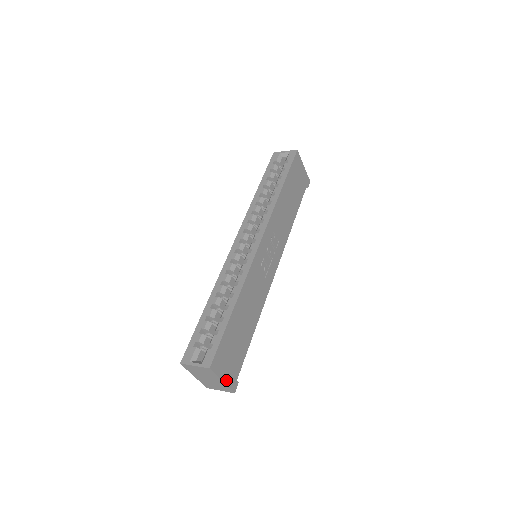
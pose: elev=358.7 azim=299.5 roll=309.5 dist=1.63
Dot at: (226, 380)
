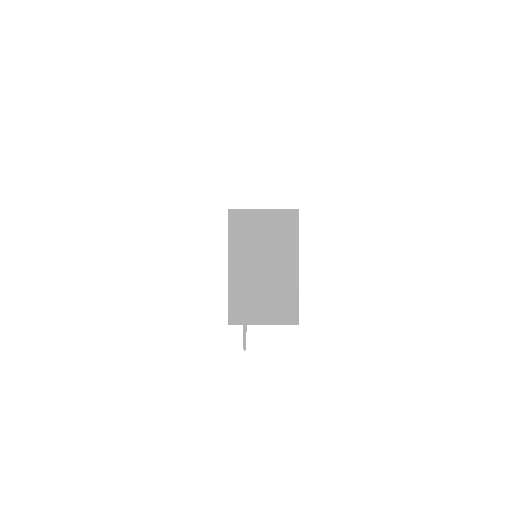
Dot at: (297, 277)
